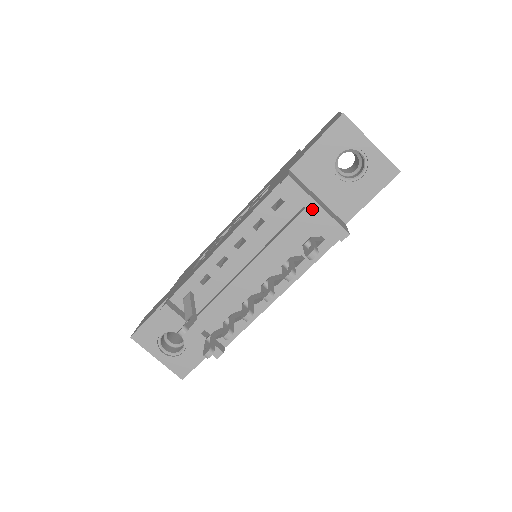
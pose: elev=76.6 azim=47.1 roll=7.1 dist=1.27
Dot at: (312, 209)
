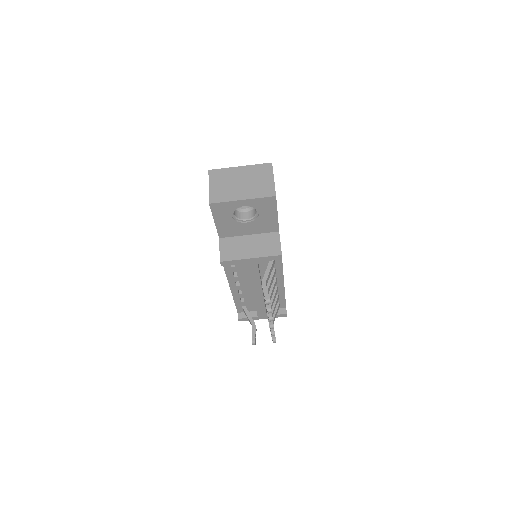
Dot at: (249, 262)
